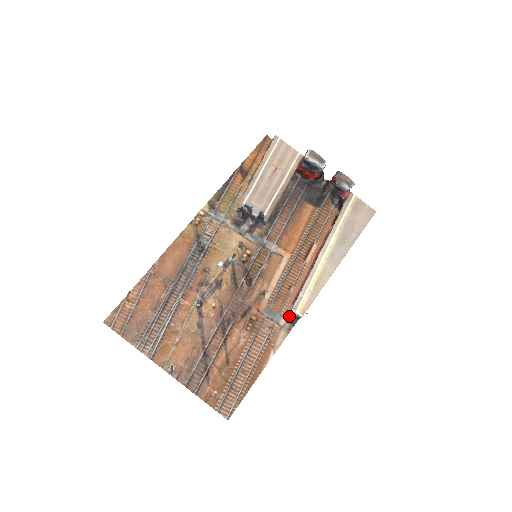
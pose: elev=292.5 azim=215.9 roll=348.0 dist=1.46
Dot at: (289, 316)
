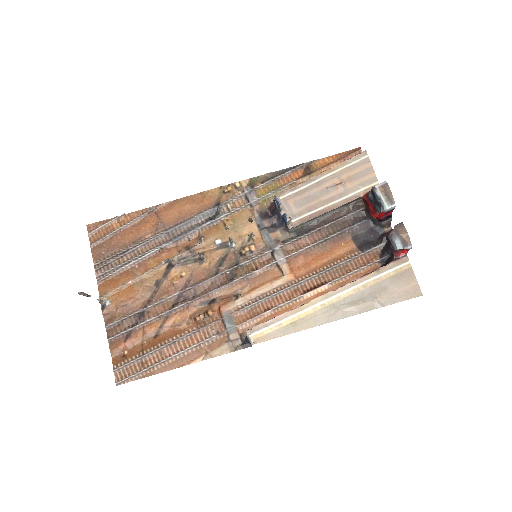
Dot at: (245, 336)
